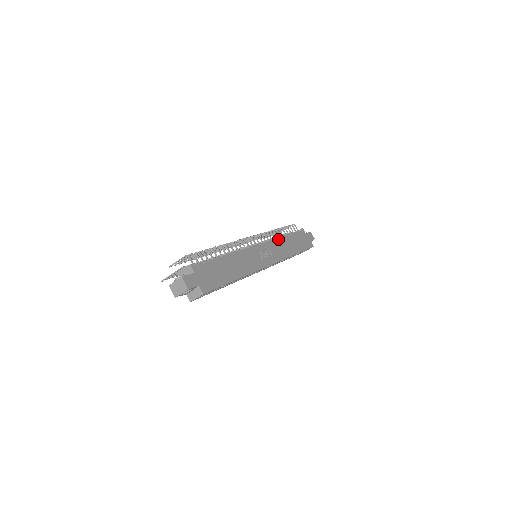
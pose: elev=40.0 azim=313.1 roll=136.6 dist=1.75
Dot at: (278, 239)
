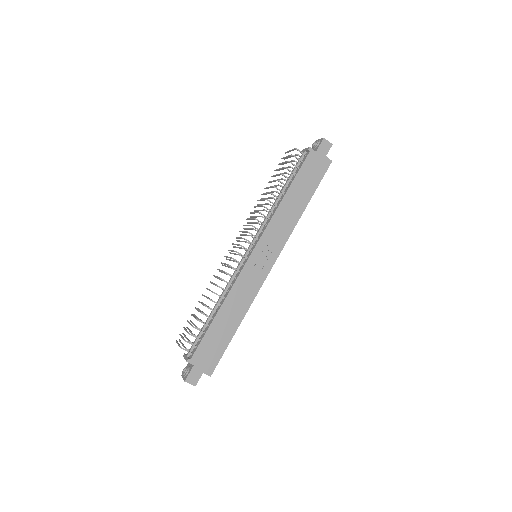
Dot at: (275, 213)
